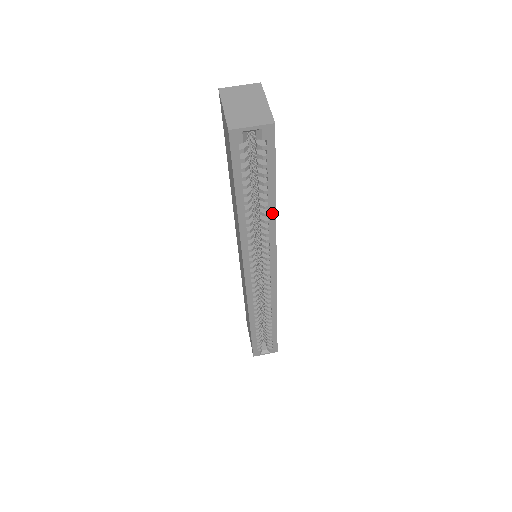
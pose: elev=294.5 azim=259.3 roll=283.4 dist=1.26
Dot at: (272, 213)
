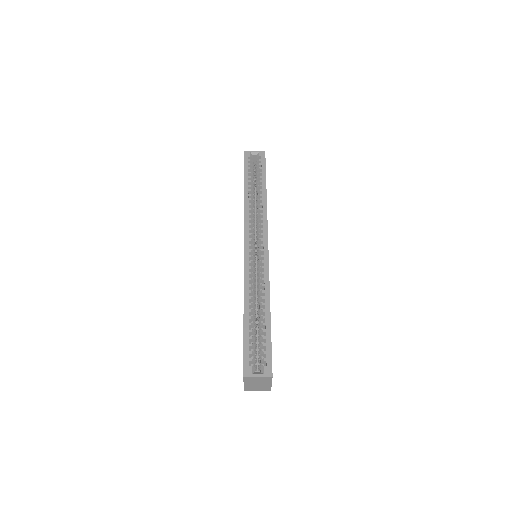
Dot at: (264, 194)
